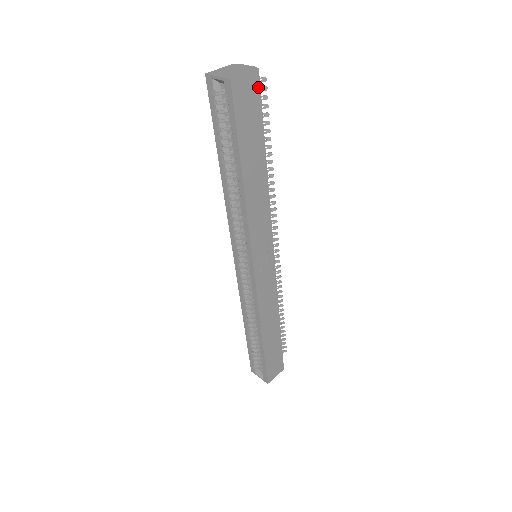
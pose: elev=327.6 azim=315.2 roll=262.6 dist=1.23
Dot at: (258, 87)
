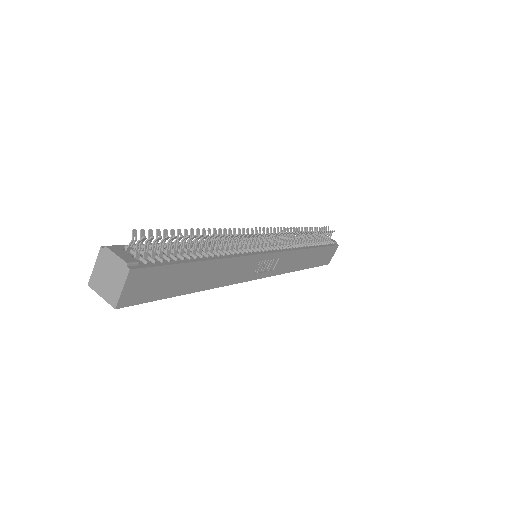
Dot at: (144, 270)
